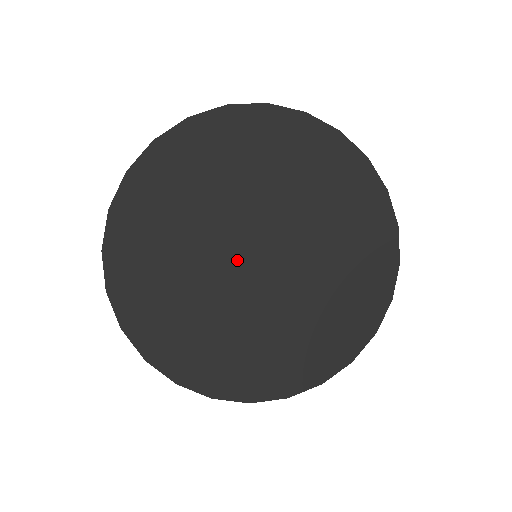
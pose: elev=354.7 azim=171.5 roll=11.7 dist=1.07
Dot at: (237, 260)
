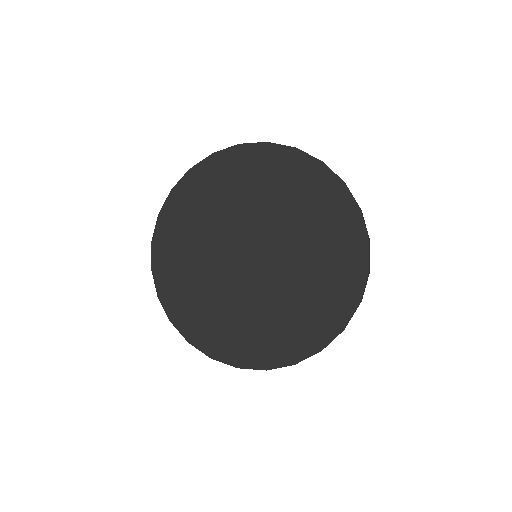
Dot at: (237, 256)
